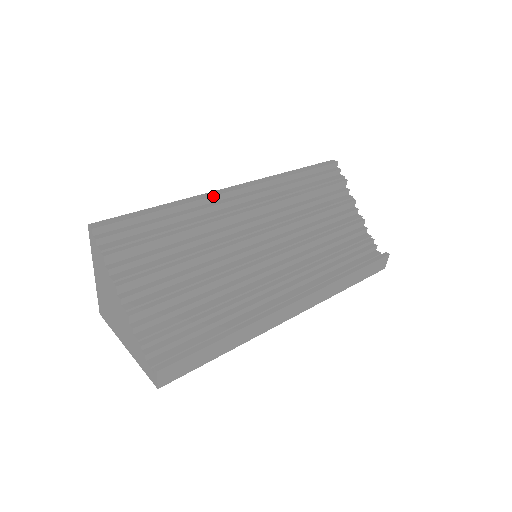
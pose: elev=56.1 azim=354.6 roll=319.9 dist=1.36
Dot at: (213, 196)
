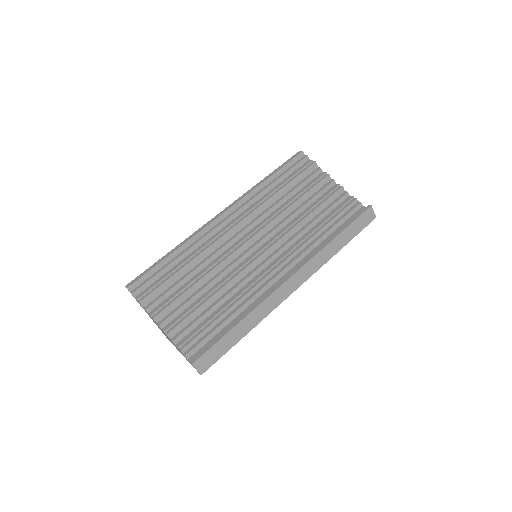
Dot at: (203, 229)
